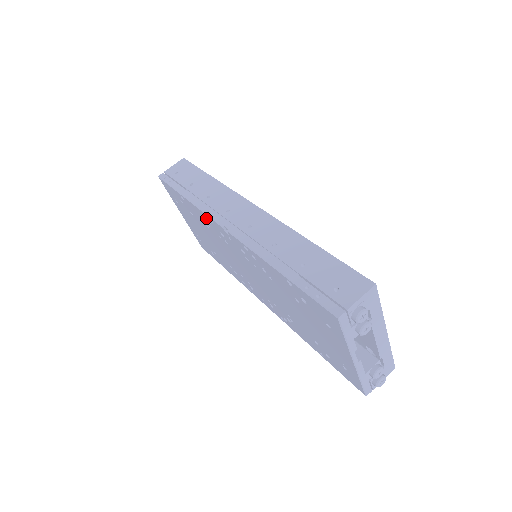
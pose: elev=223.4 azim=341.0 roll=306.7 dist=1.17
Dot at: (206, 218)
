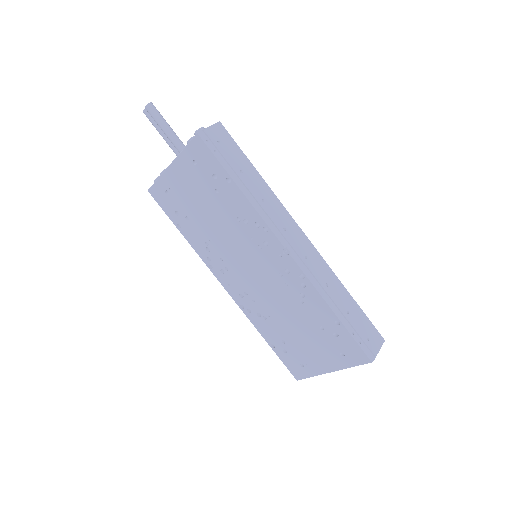
Dot at: (257, 221)
